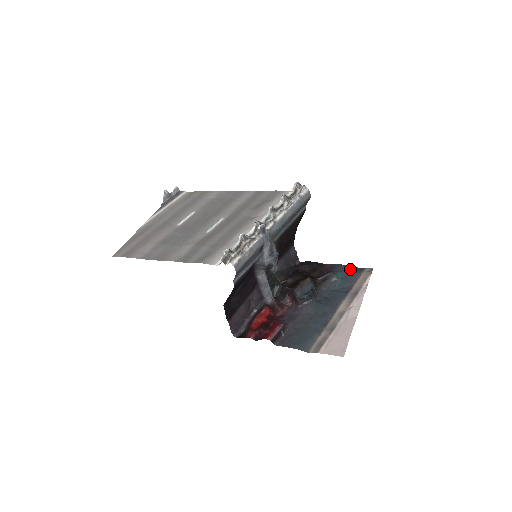
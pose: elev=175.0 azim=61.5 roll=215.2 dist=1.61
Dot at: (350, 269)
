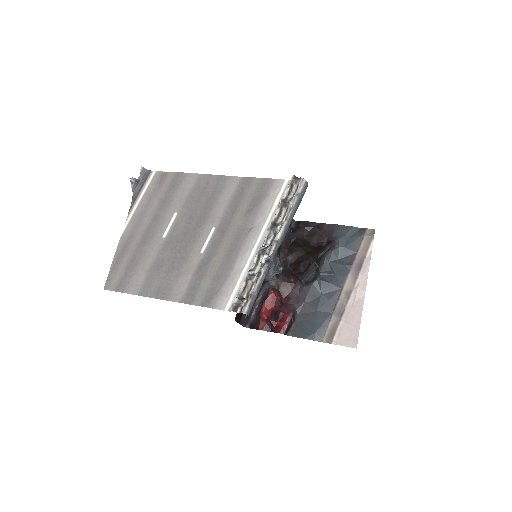
Dot at: (351, 231)
